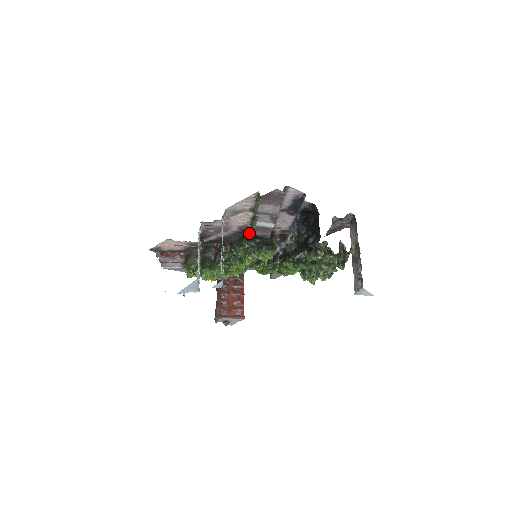
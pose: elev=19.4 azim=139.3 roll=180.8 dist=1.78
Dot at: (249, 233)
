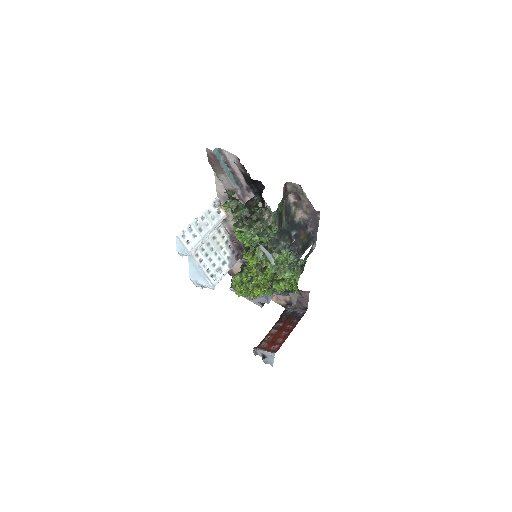
Dot at: occluded
